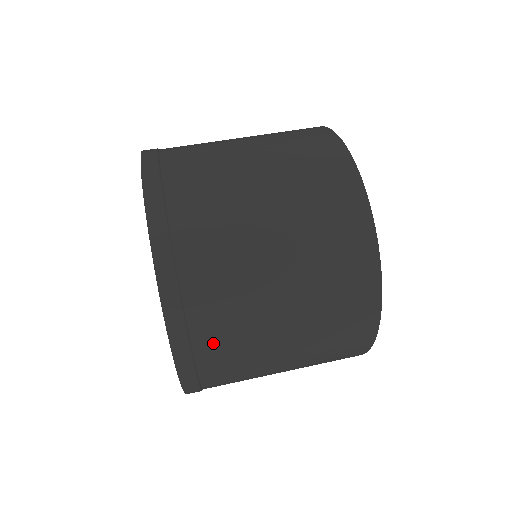
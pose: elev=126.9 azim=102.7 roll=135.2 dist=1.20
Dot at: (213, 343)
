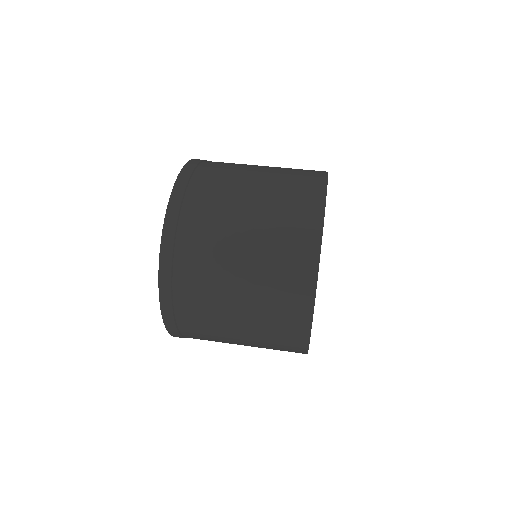
Dot at: (192, 233)
